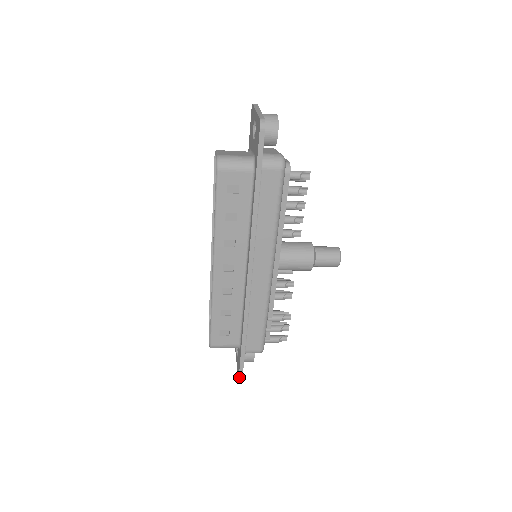
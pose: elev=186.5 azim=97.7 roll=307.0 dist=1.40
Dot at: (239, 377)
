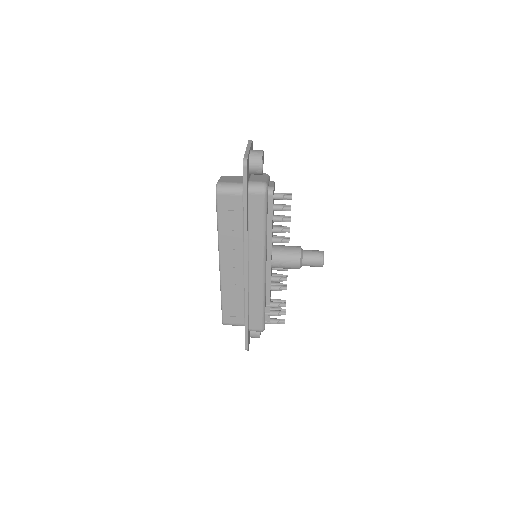
Dot at: (245, 349)
